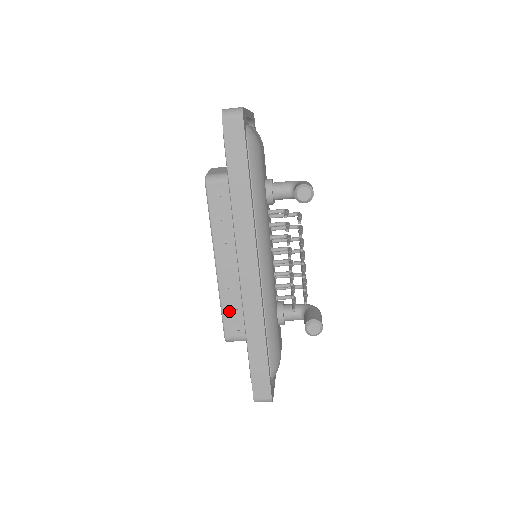
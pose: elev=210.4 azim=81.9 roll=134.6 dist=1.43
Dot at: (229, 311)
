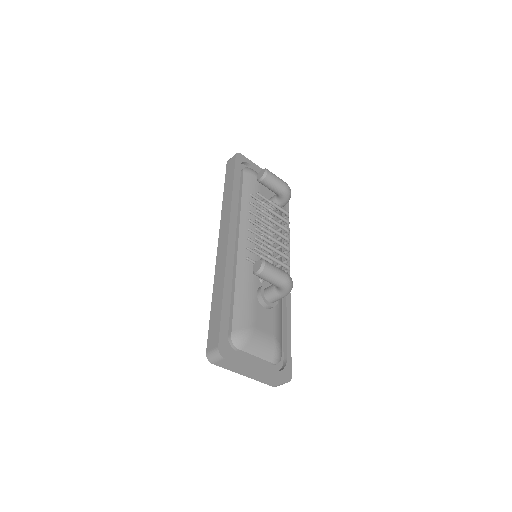
Dot at: occluded
